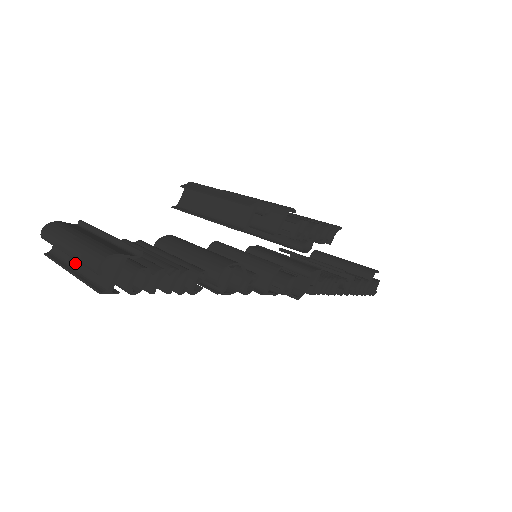
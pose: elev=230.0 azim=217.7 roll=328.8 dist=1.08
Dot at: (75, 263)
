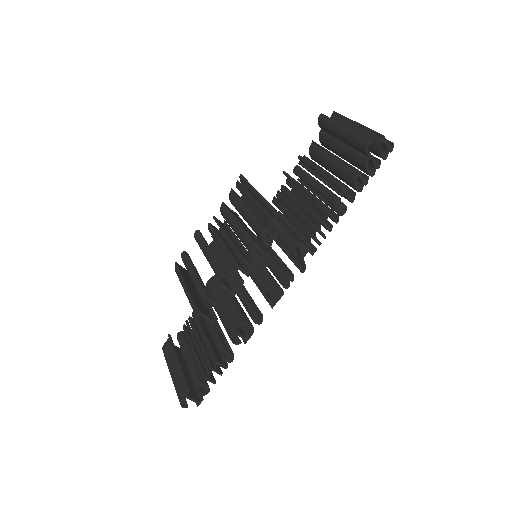
Dot at: occluded
